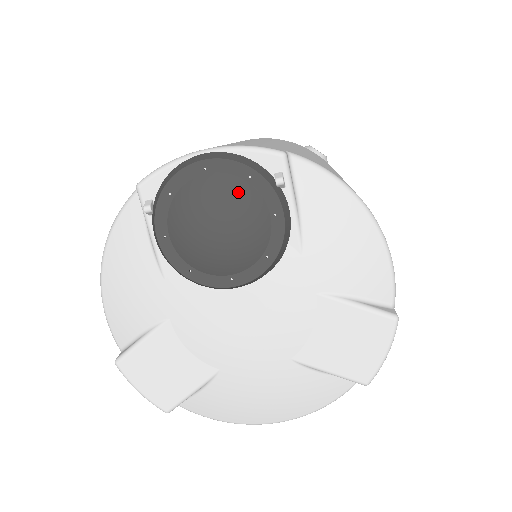
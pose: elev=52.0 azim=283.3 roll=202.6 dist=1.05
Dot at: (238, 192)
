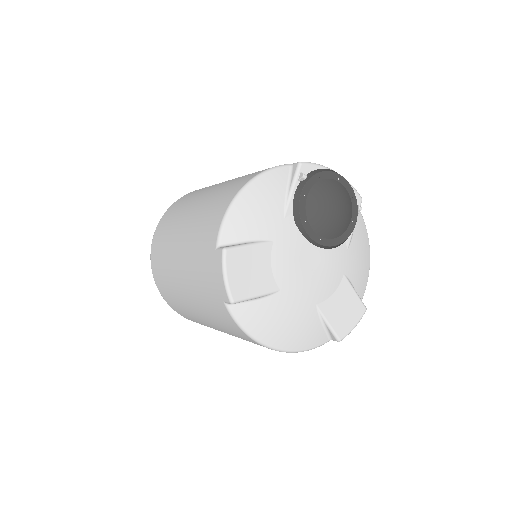
Dot at: (348, 199)
